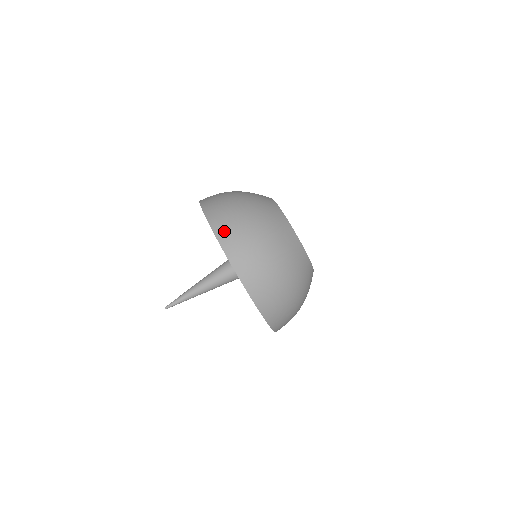
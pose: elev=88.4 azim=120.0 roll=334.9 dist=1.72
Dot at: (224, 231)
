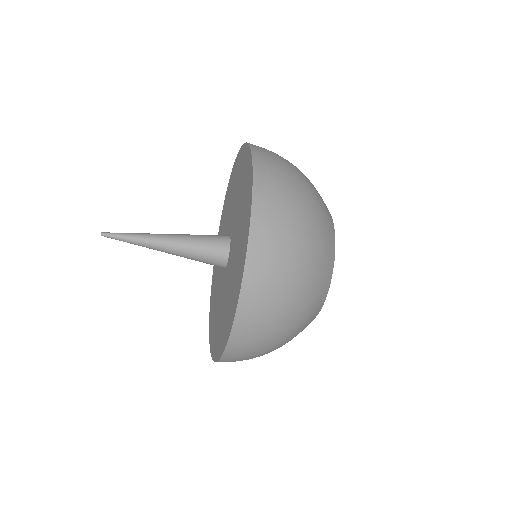
Dot at: (233, 360)
